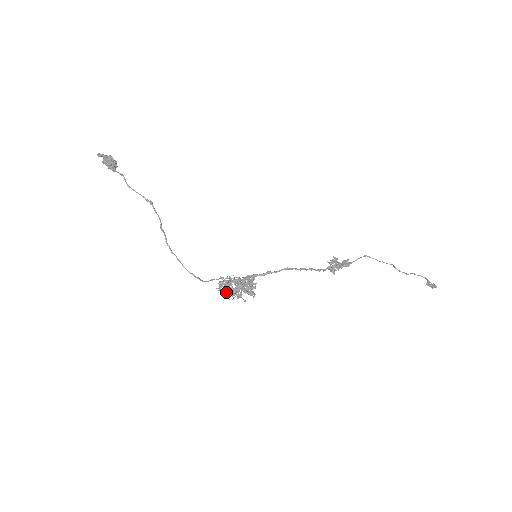
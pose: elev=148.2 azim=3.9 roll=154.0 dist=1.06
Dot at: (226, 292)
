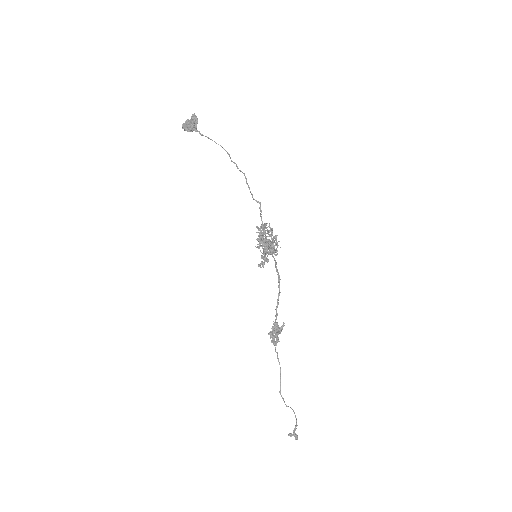
Dot at: (272, 229)
